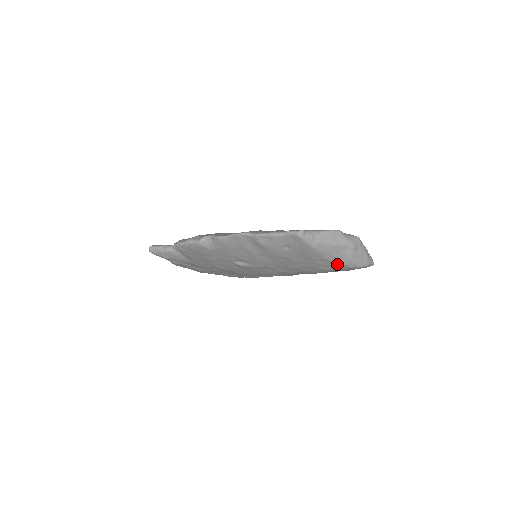
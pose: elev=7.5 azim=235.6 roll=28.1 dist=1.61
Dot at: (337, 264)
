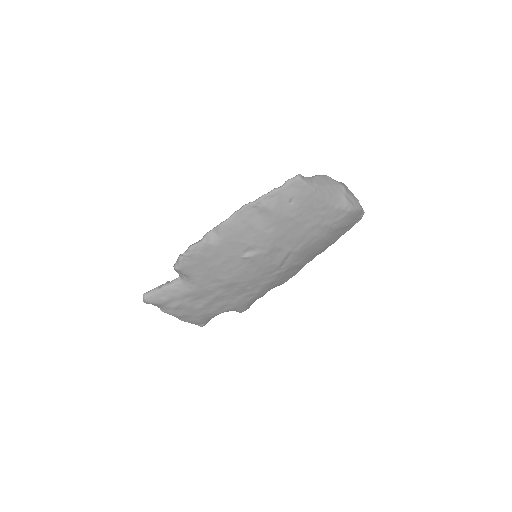
Dot at: (337, 210)
